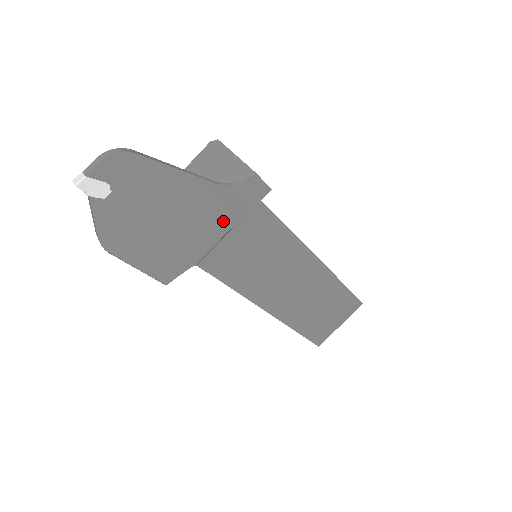
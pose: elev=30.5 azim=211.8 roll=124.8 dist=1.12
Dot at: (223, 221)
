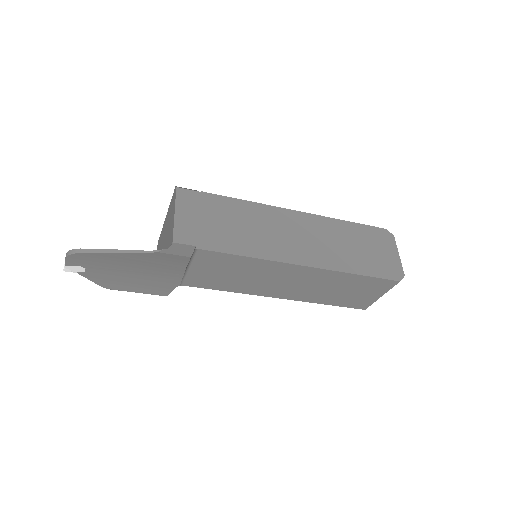
Dot at: (175, 266)
